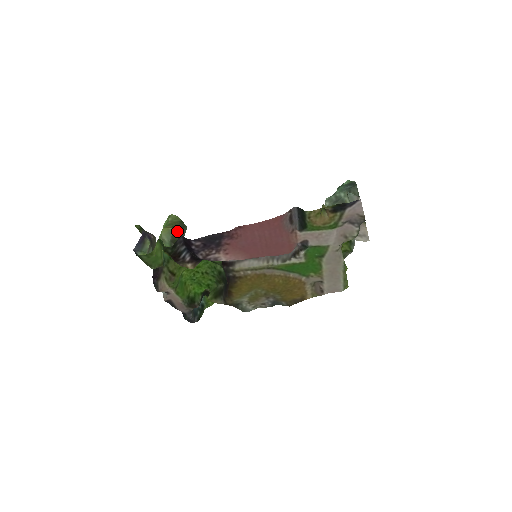
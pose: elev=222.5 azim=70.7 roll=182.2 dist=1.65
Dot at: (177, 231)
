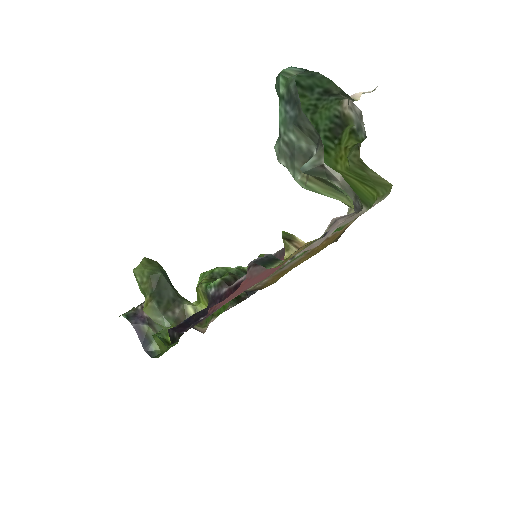
Dot at: (158, 295)
